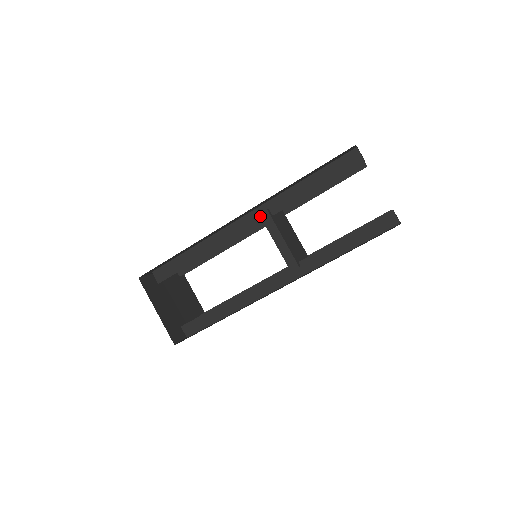
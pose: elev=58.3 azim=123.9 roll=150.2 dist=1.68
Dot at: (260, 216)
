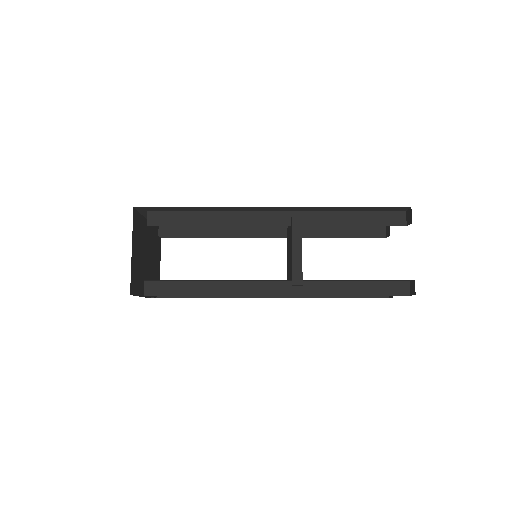
Dot at: (292, 219)
